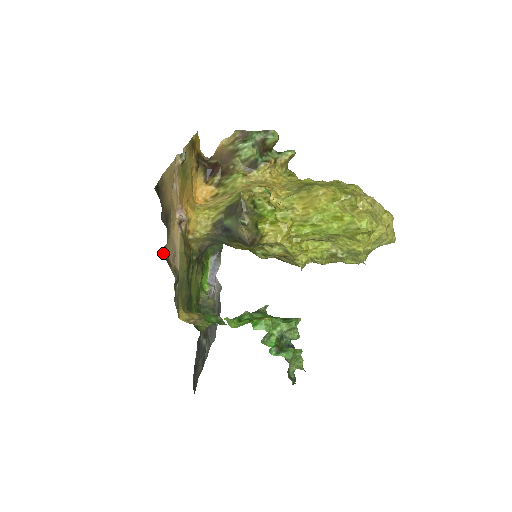
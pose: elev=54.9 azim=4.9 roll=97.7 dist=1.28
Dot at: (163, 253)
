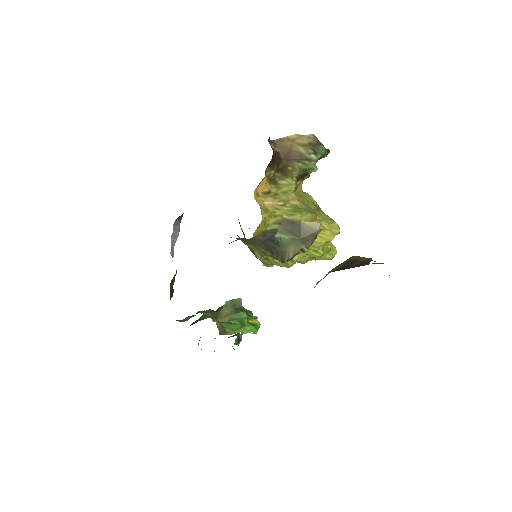
Dot at: occluded
